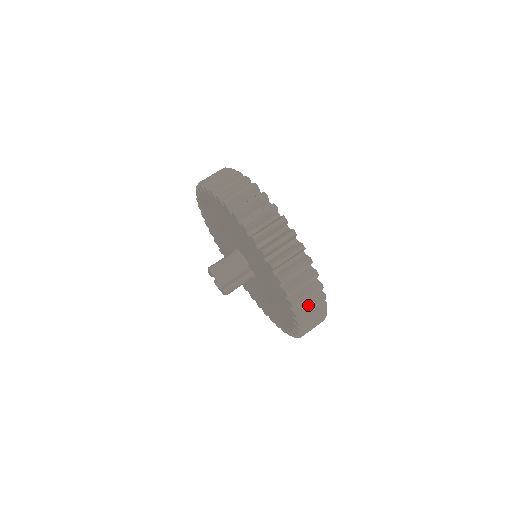
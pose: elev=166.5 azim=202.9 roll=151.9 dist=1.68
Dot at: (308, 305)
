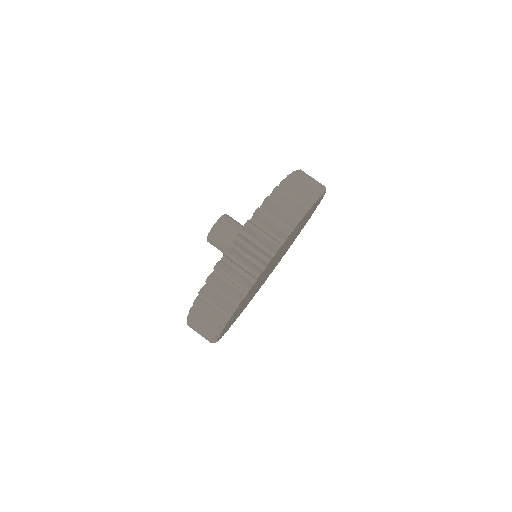
Dot at: occluded
